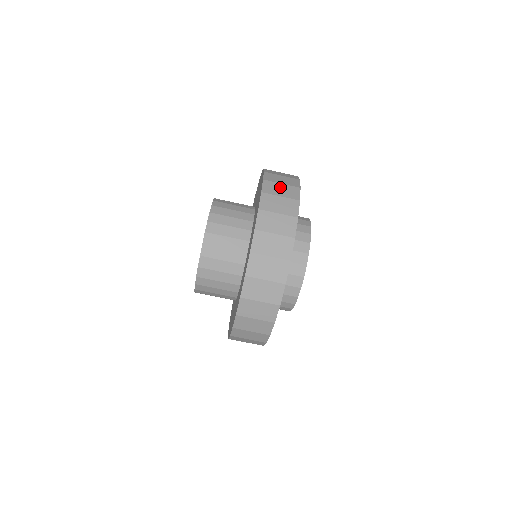
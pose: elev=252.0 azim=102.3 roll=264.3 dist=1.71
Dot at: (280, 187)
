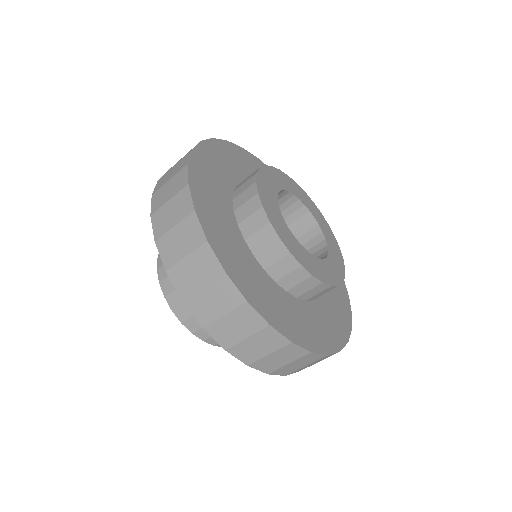
Dot at: occluded
